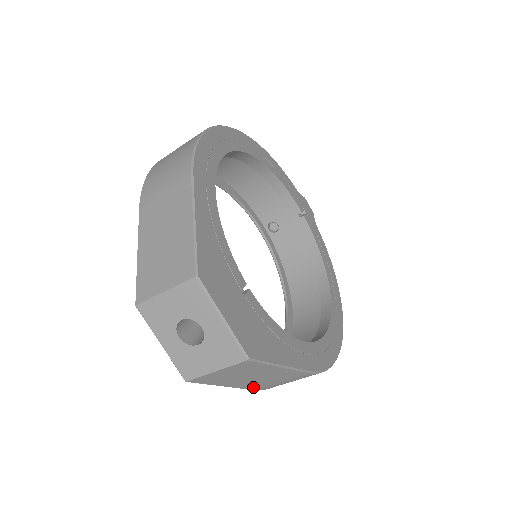
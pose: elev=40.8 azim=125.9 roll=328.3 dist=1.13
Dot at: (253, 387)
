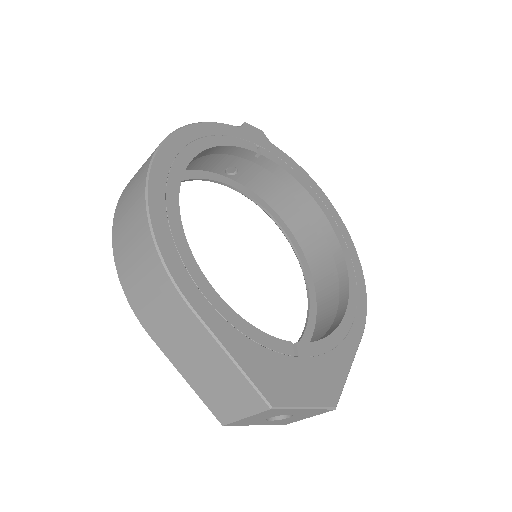
Dot at: occluded
